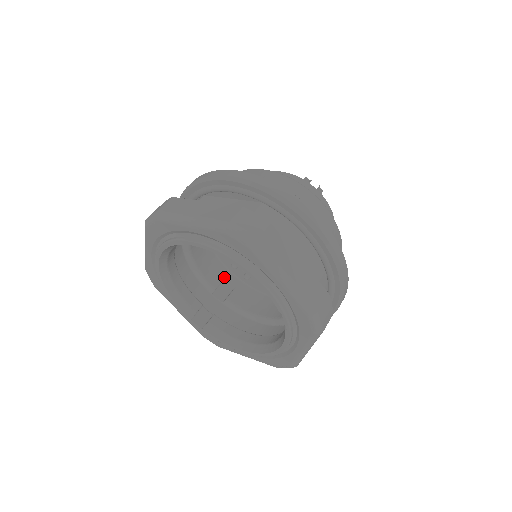
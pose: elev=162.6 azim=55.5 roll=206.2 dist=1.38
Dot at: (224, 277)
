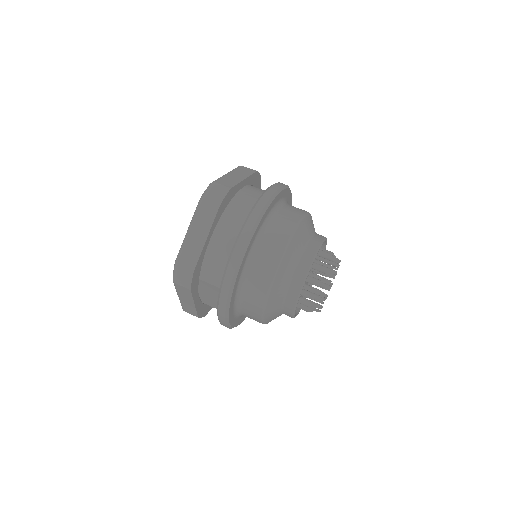
Dot at: occluded
